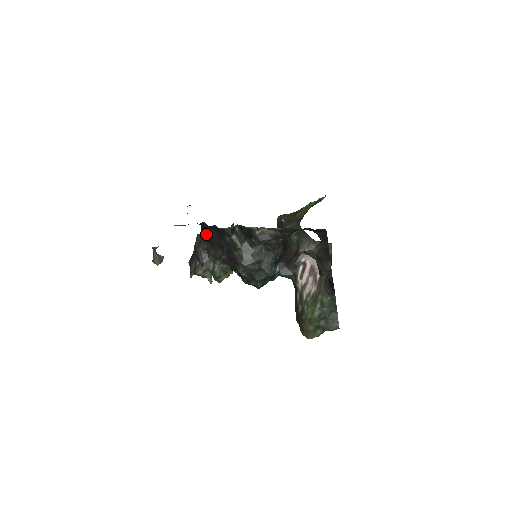
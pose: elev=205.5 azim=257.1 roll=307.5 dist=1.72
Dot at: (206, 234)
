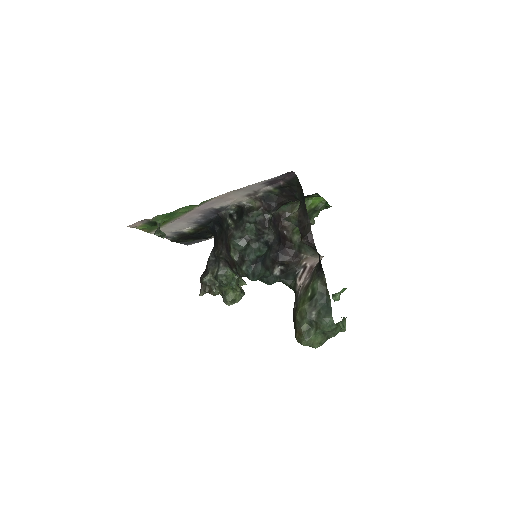
Dot at: (215, 238)
